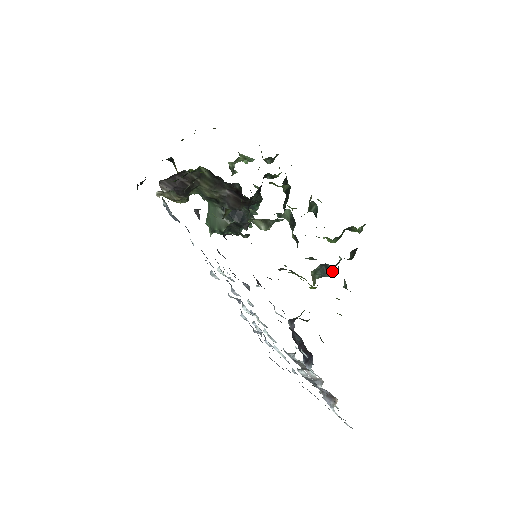
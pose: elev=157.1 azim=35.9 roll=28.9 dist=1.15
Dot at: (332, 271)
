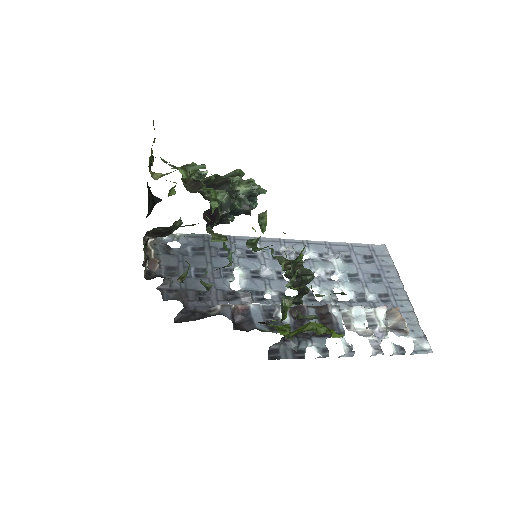
Dot at: occluded
